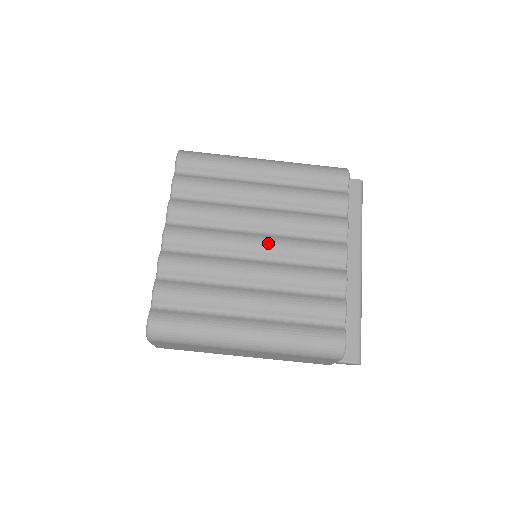
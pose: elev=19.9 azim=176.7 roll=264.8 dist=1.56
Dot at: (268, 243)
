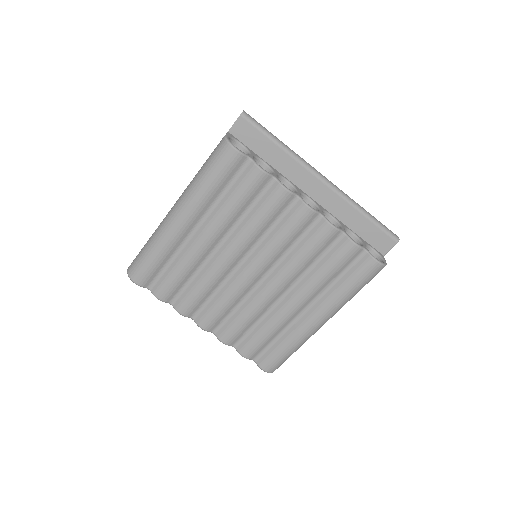
Dot at: (258, 265)
